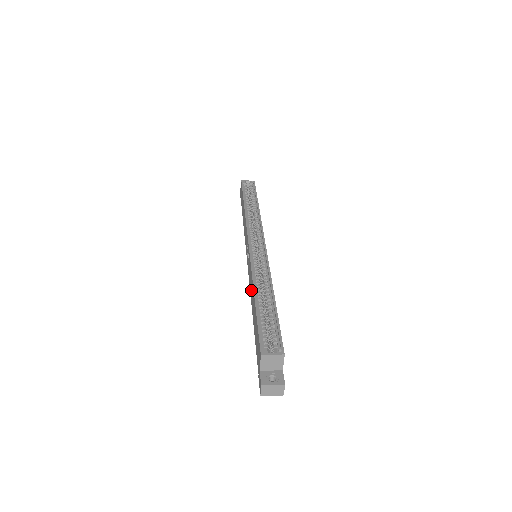
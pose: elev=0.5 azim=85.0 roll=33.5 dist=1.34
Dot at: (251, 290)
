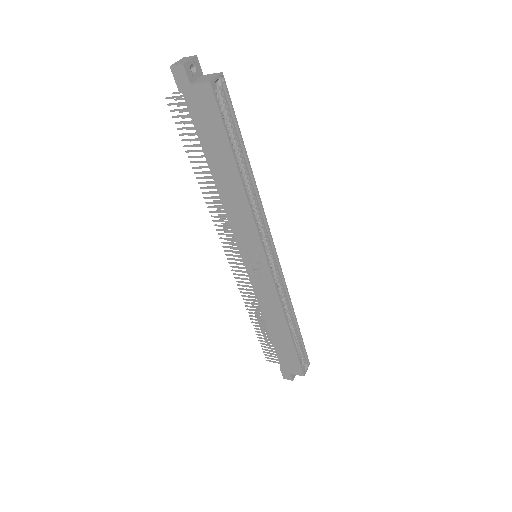
Dot at: (270, 312)
